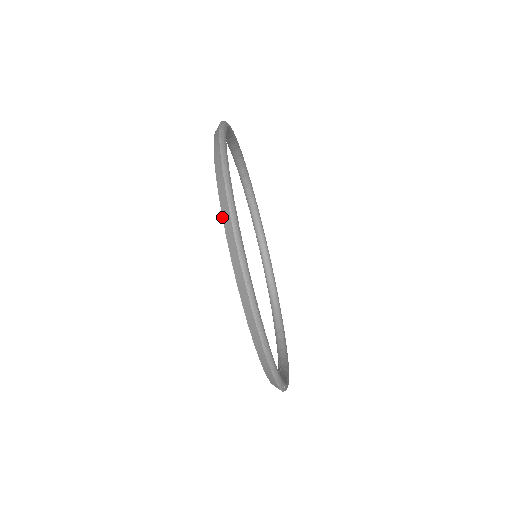
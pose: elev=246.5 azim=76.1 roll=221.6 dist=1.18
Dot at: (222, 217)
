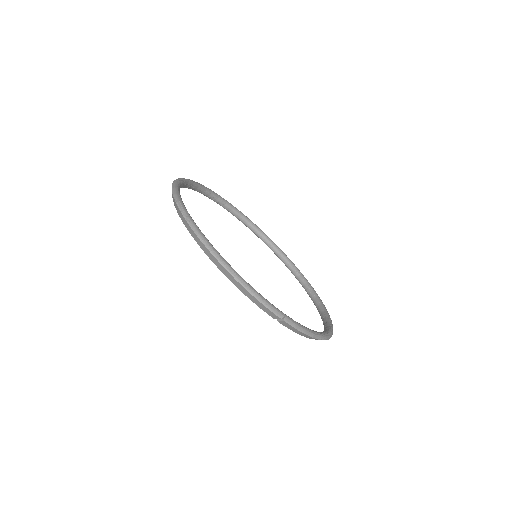
Dot at: occluded
